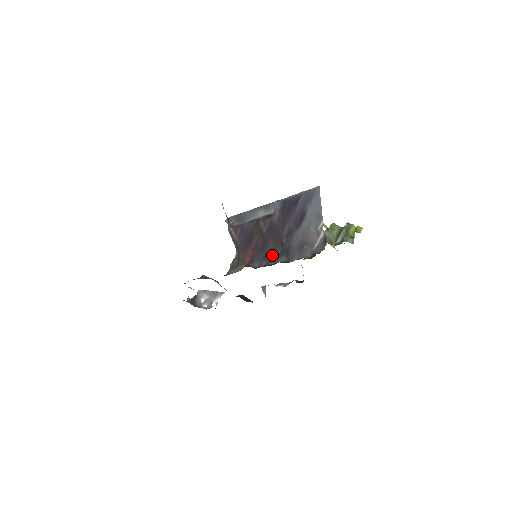
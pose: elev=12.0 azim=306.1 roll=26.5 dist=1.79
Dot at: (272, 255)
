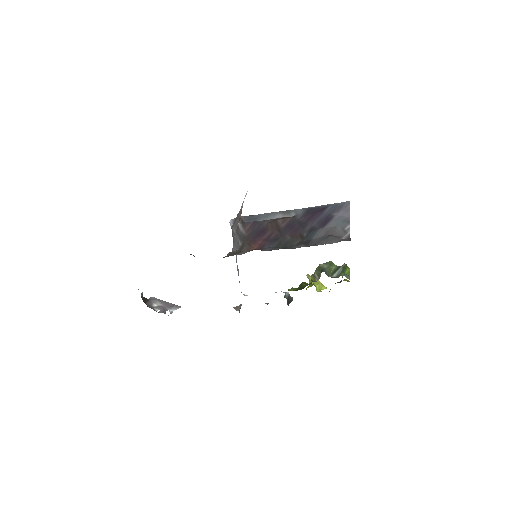
Dot at: (288, 244)
